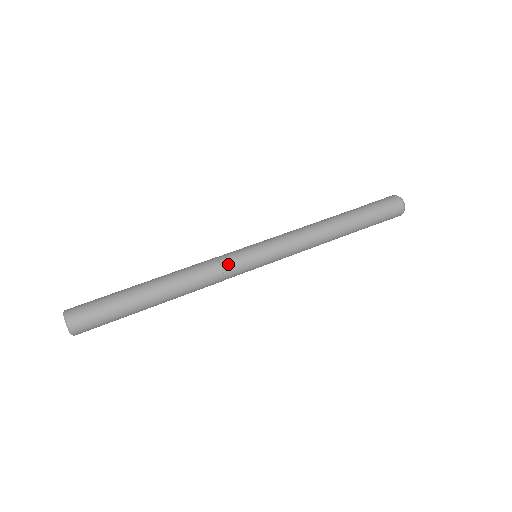
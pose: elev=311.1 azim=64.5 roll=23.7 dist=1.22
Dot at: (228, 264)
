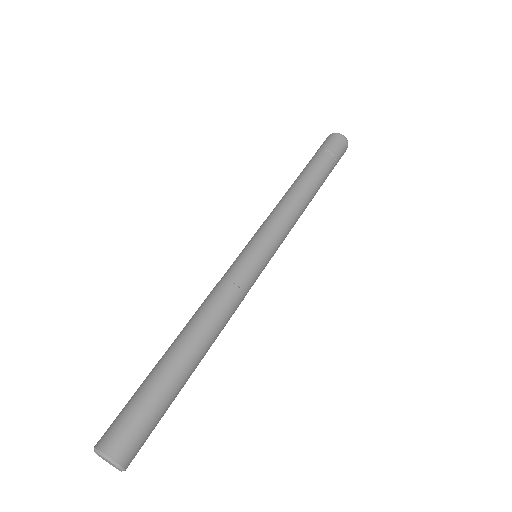
Dot at: (245, 282)
